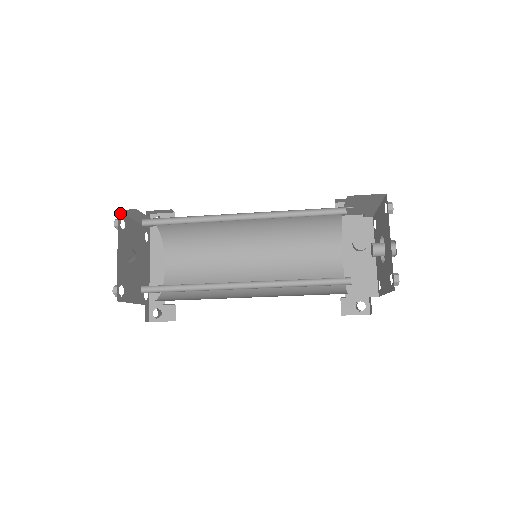
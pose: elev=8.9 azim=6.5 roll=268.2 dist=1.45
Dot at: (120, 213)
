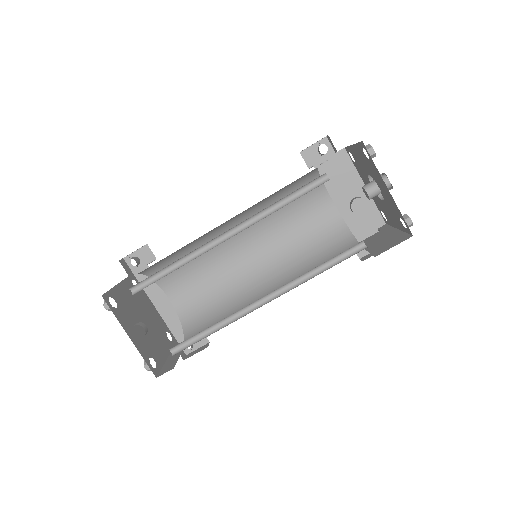
Dot at: (104, 296)
